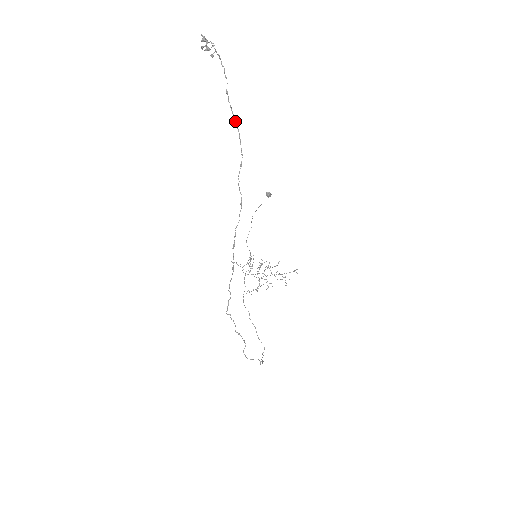
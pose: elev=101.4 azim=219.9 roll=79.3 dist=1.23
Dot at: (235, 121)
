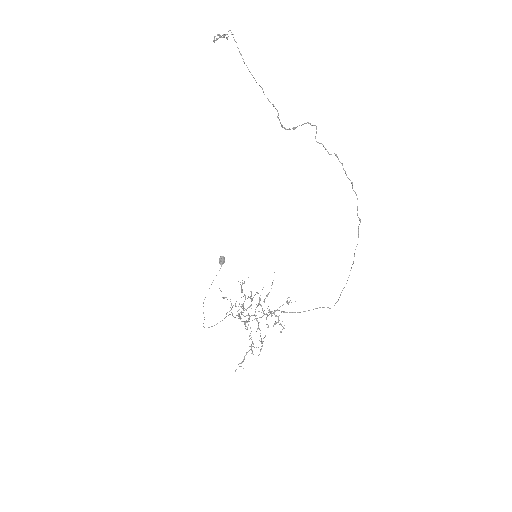
Dot at: occluded
